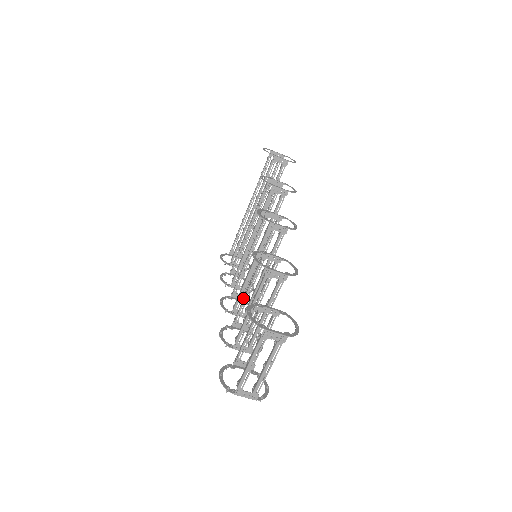
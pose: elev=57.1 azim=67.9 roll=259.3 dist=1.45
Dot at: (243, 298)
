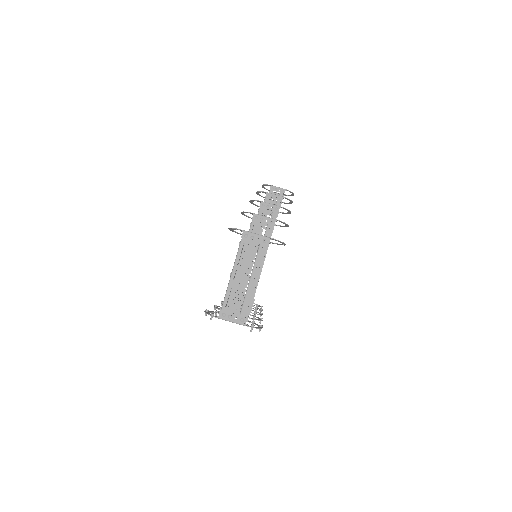
Dot at: occluded
